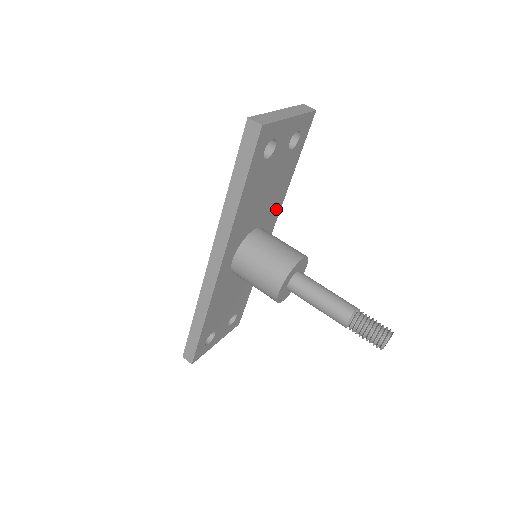
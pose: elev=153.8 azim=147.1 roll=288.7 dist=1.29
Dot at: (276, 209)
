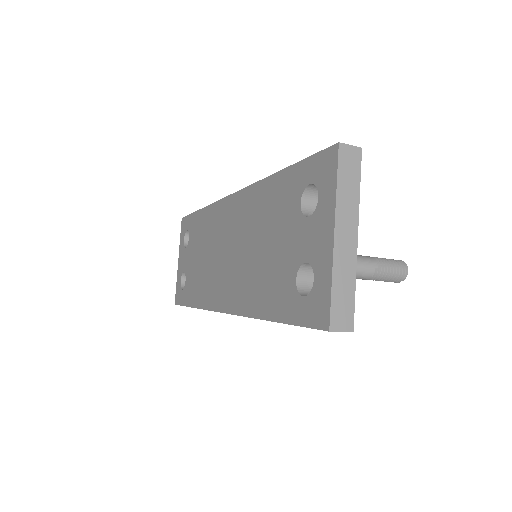
Dot at: occluded
